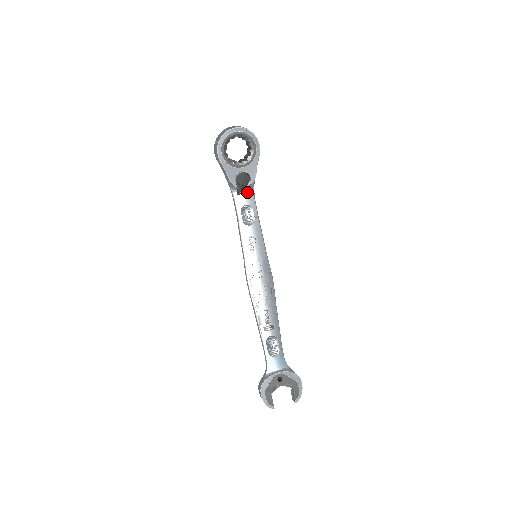
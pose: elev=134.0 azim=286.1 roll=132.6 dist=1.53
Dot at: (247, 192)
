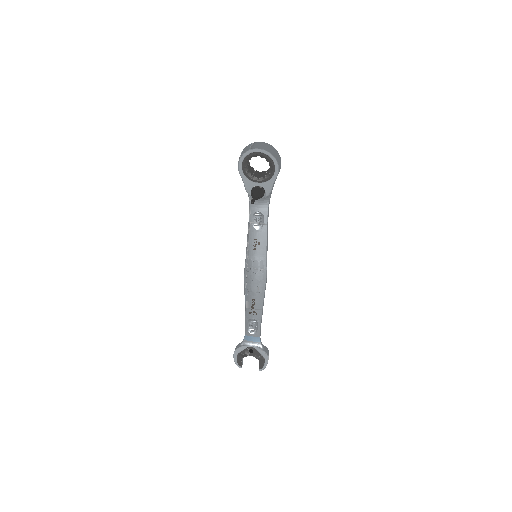
Dot at: (262, 201)
